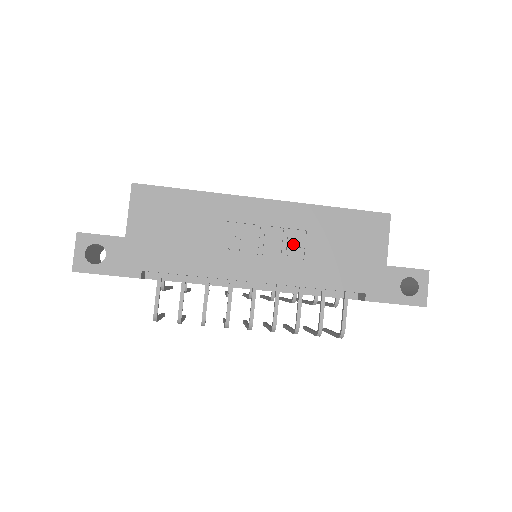
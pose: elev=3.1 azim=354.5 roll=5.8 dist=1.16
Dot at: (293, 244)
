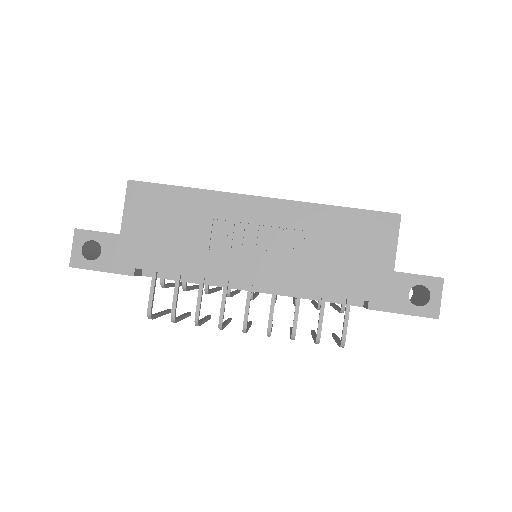
Dot at: (290, 245)
